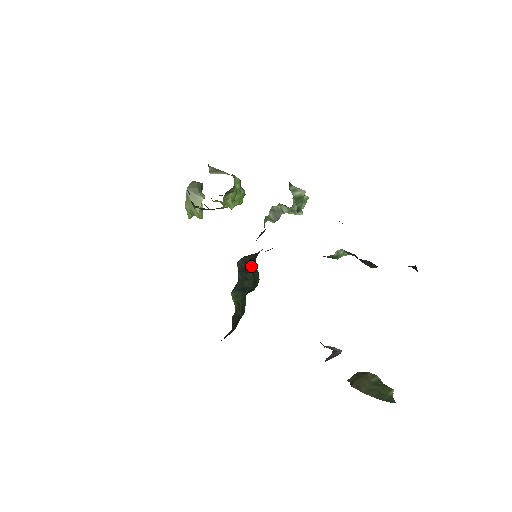
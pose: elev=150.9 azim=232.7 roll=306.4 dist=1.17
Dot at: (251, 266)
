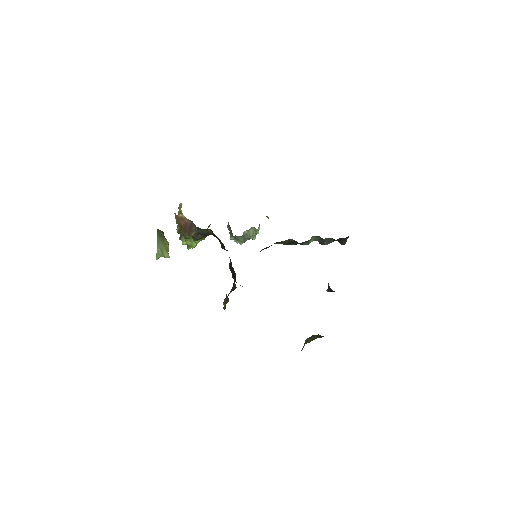
Dot at: occluded
